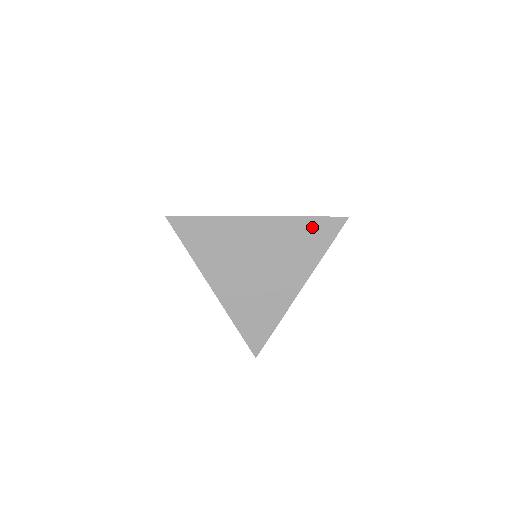
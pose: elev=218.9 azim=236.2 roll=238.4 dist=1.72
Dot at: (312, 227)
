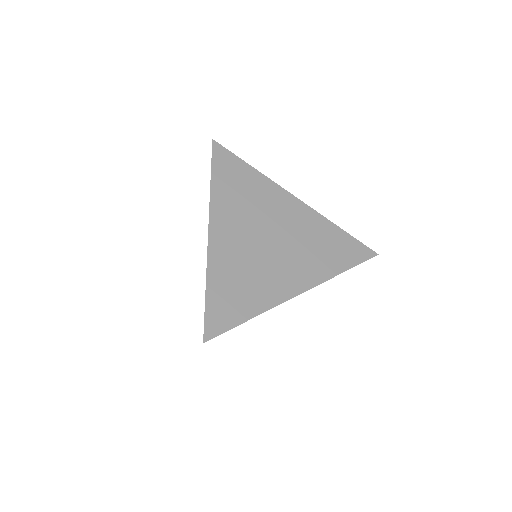
Dot at: (341, 240)
